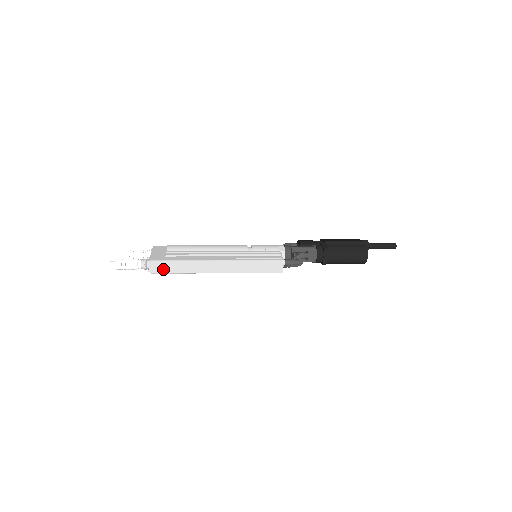
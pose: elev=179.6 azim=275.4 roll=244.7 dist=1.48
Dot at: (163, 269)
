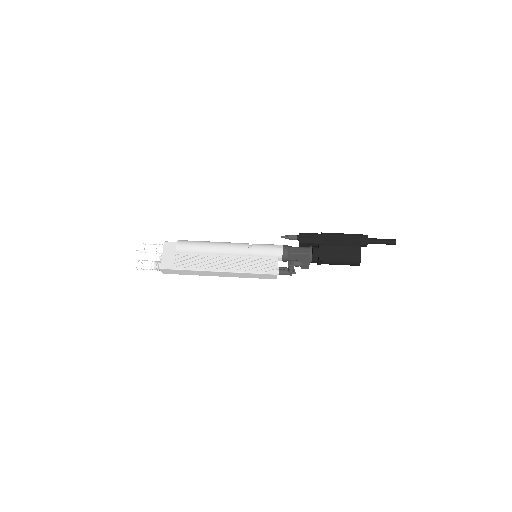
Dot at: (173, 272)
